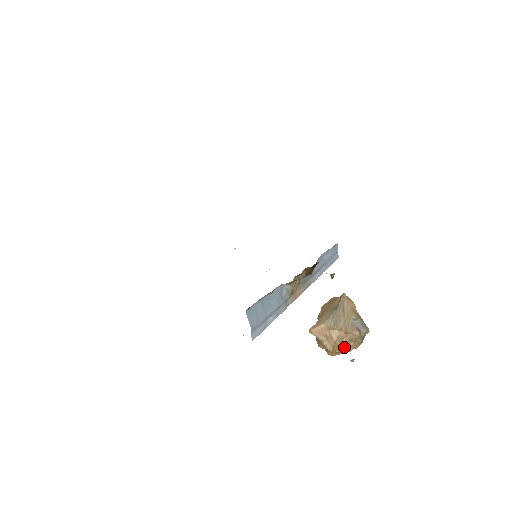
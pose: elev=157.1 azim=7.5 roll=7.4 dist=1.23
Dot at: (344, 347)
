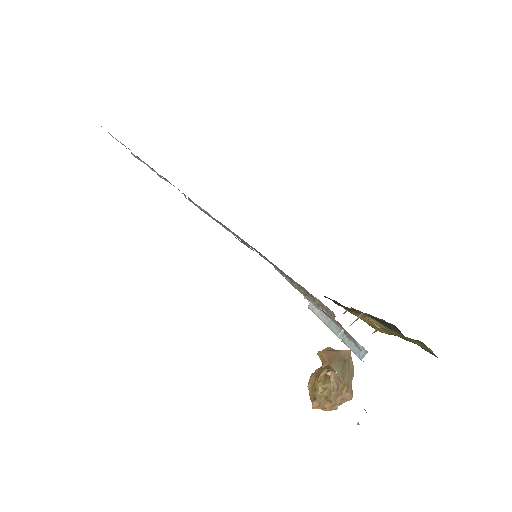
Dot at: (336, 404)
